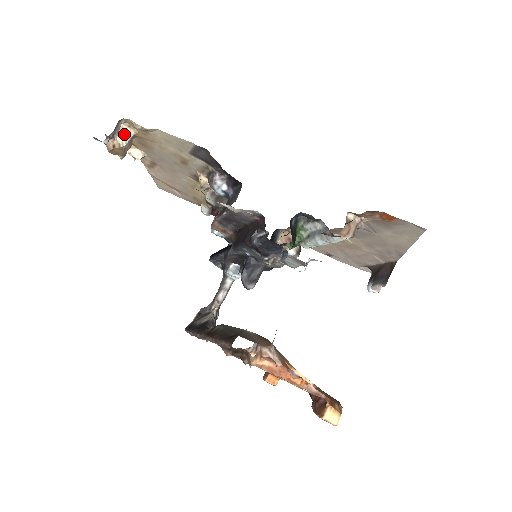
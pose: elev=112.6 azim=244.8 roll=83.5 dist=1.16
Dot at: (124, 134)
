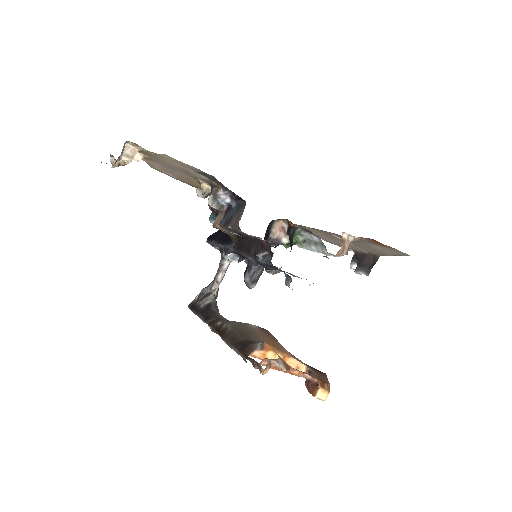
Dot at: (129, 152)
